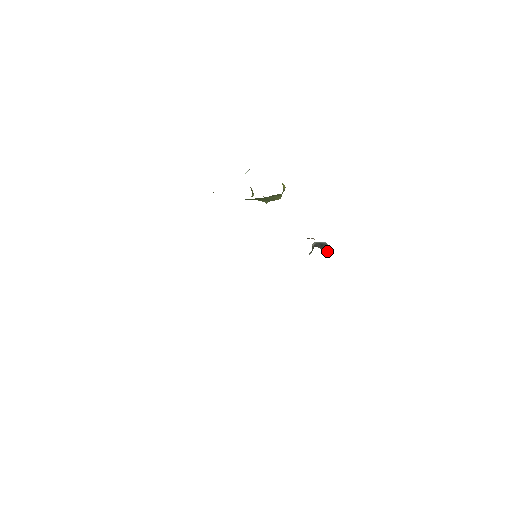
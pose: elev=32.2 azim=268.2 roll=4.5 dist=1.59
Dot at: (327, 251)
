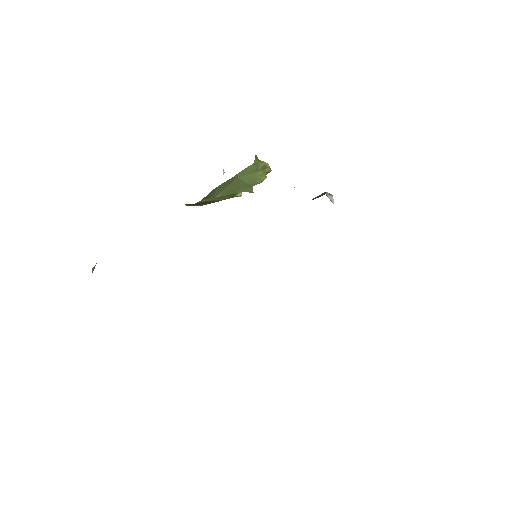
Dot at: (332, 202)
